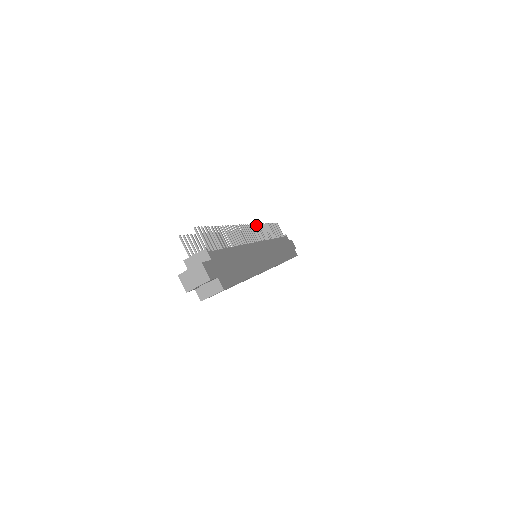
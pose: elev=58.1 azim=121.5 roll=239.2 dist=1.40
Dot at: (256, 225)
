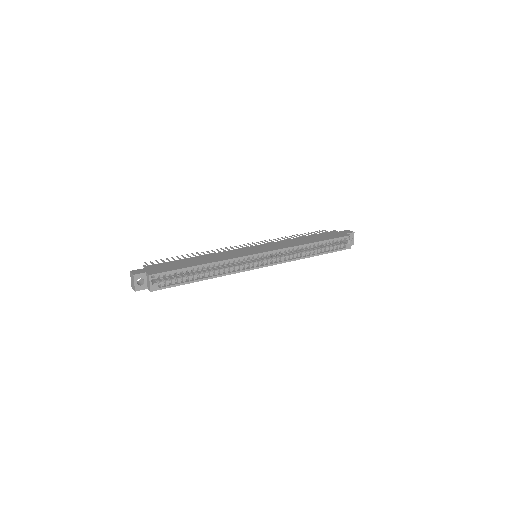
Dot at: (265, 241)
